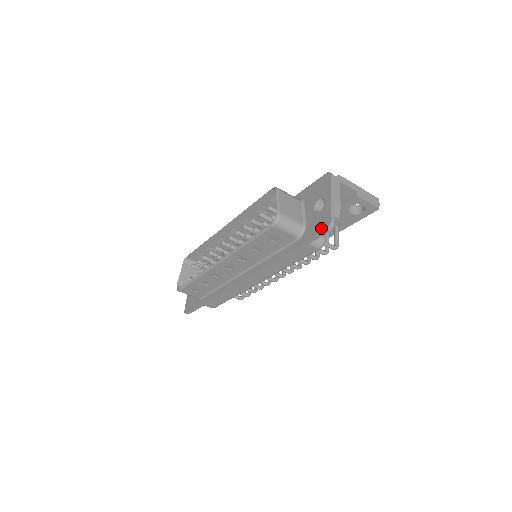
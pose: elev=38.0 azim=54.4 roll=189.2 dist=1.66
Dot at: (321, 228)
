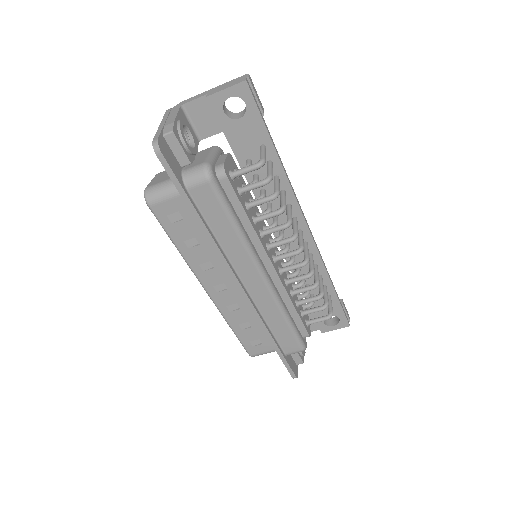
Dot at: (161, 158)
